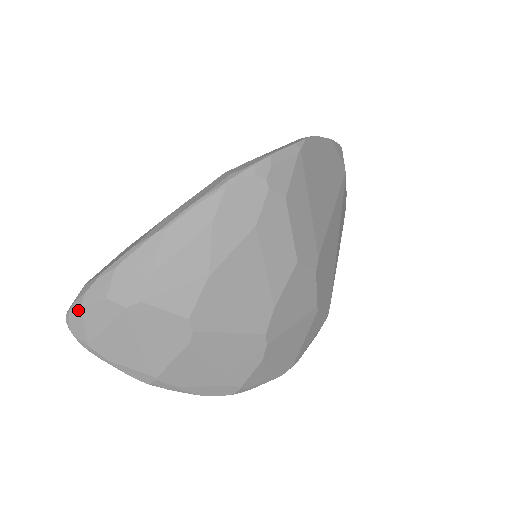
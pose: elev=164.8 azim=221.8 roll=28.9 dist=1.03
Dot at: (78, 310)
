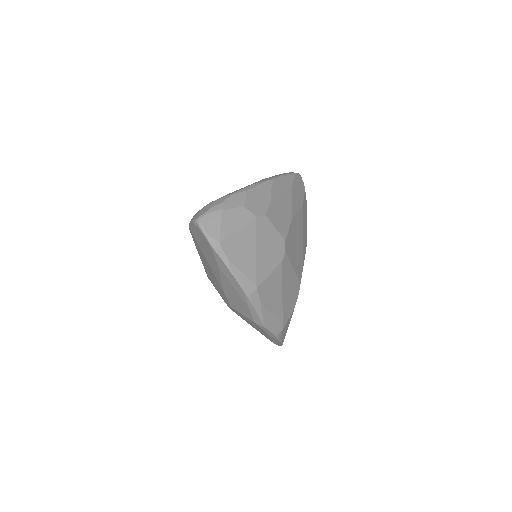
Dot at: (218, 212)
